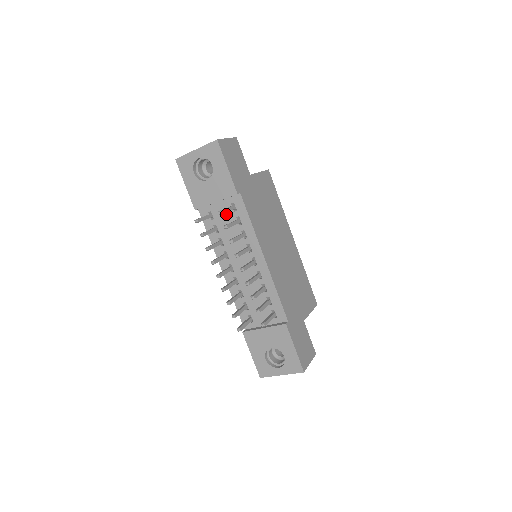
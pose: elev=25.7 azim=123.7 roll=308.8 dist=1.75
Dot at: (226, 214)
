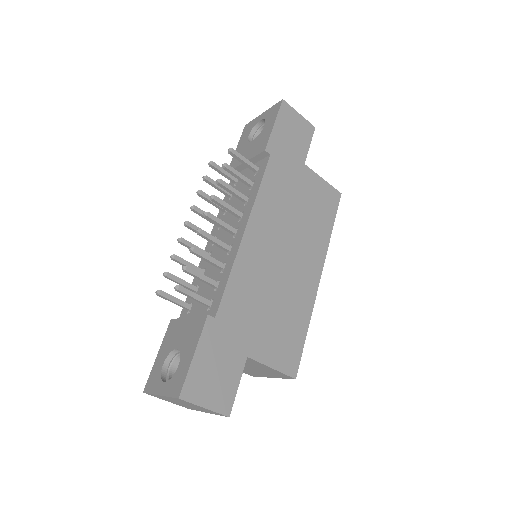
Dot at: occluded
